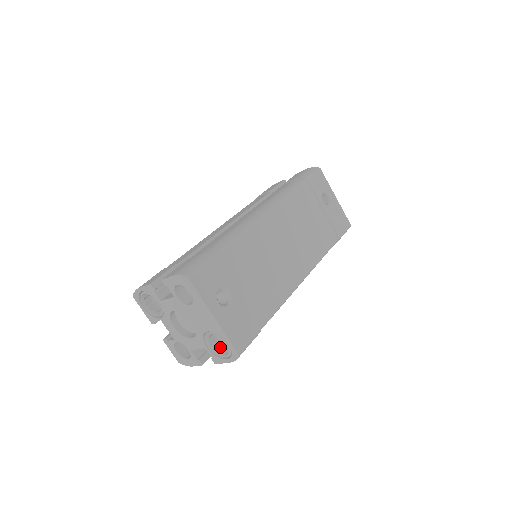
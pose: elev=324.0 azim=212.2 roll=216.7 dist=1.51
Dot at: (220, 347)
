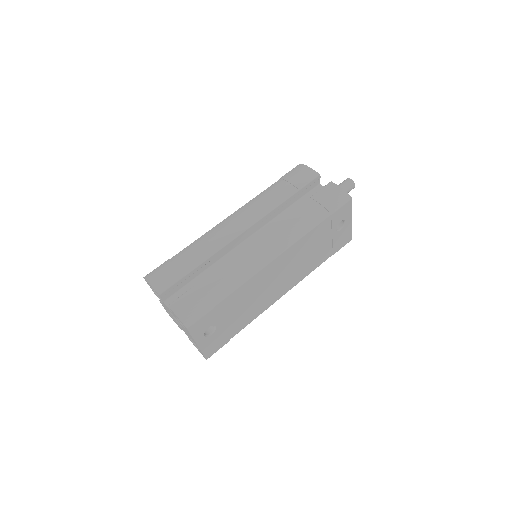
Dot at: occluded
